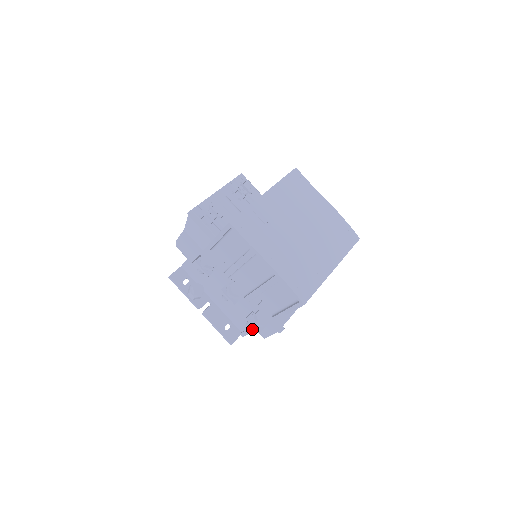
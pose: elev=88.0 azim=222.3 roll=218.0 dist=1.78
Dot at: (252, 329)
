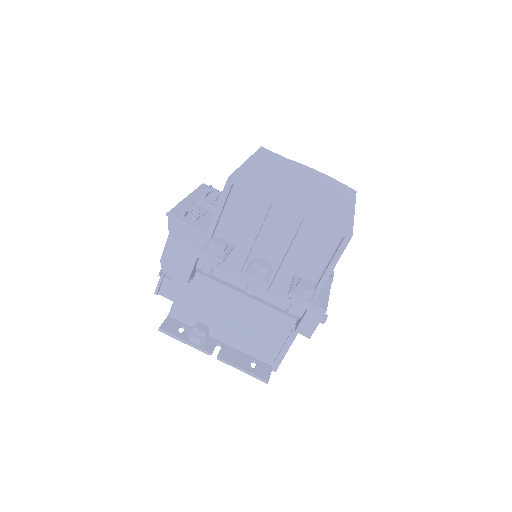
Dot at: (285, 348)
